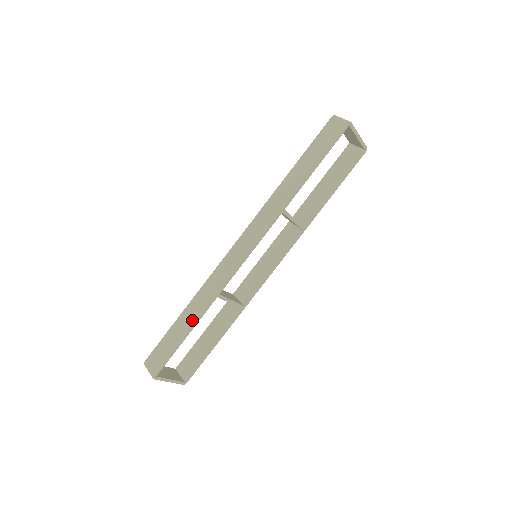
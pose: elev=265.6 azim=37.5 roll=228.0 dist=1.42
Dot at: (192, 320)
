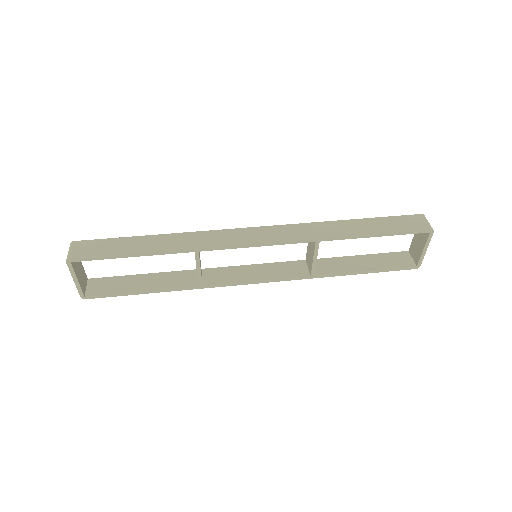
Dot at: (154, 248)
